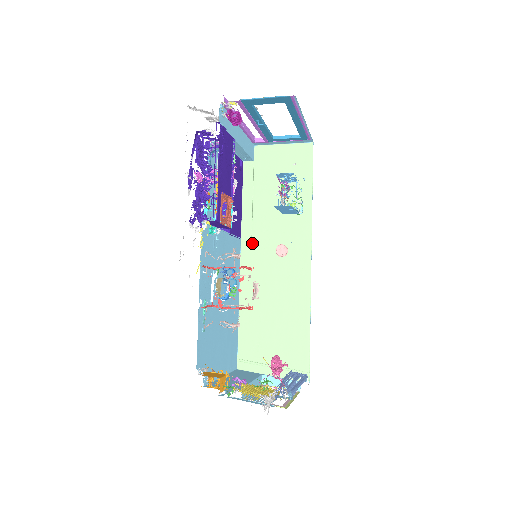
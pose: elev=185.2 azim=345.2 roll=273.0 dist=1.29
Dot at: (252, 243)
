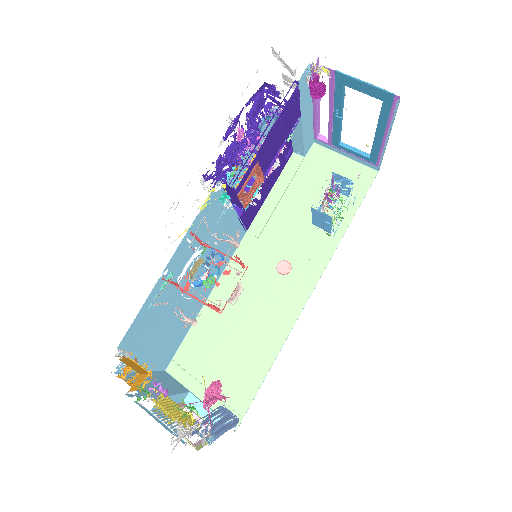
Dot at: (256, 242)
